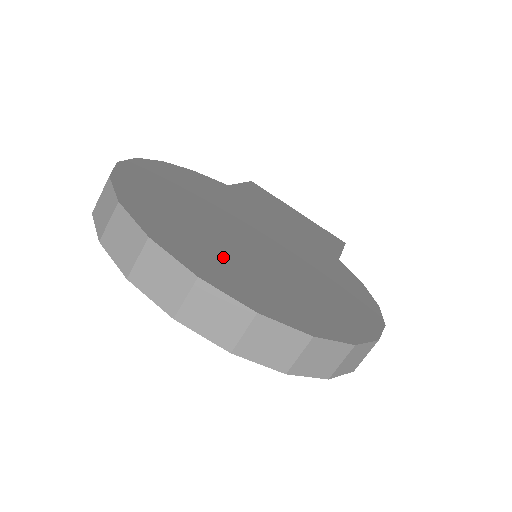
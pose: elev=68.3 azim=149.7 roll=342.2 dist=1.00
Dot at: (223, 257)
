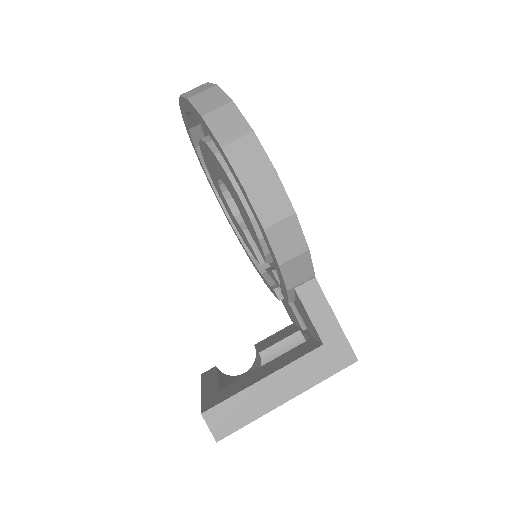
Dot at: occluded
